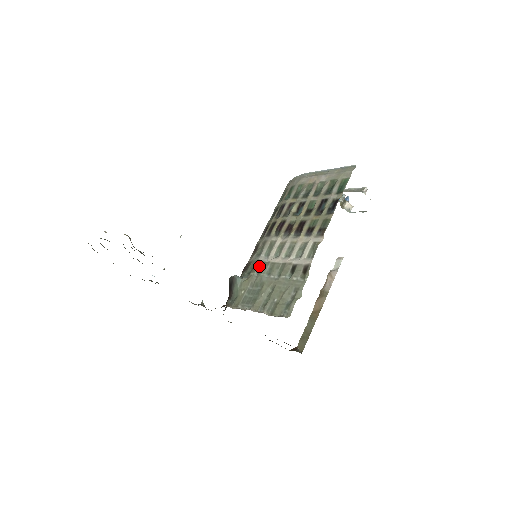
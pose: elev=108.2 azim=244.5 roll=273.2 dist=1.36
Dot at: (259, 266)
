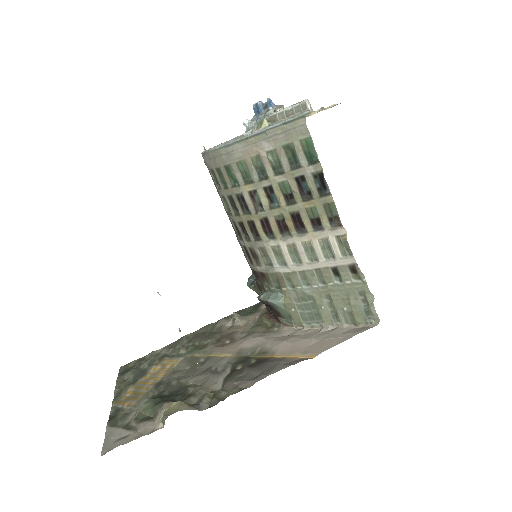
Dot at: (286, 280)
